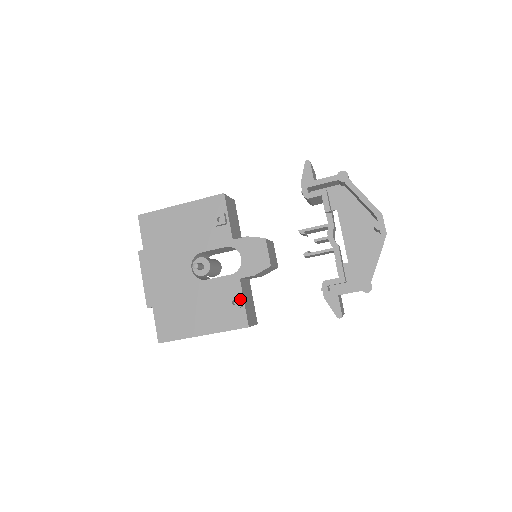
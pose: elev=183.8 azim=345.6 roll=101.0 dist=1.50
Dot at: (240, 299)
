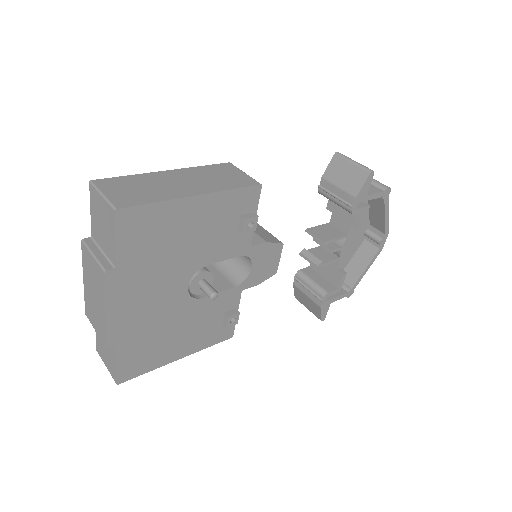
Dot at: (237, 314)
